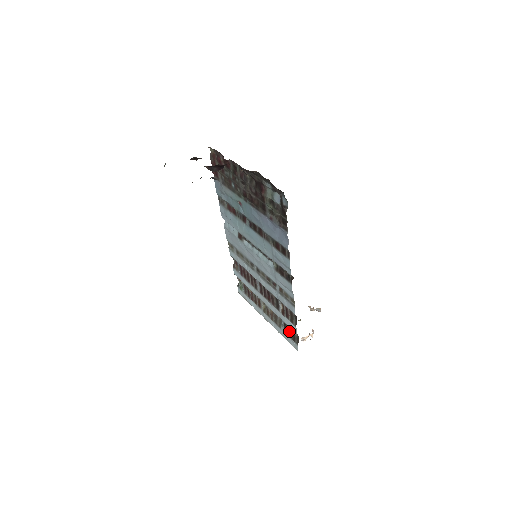
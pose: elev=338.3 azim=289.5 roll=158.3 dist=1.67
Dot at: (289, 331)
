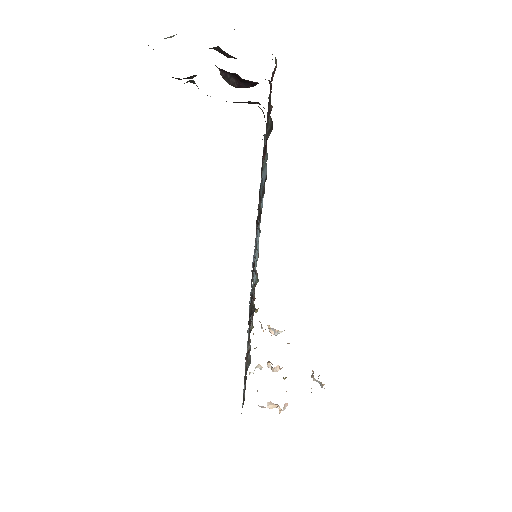
Dot at: (245, 383)
